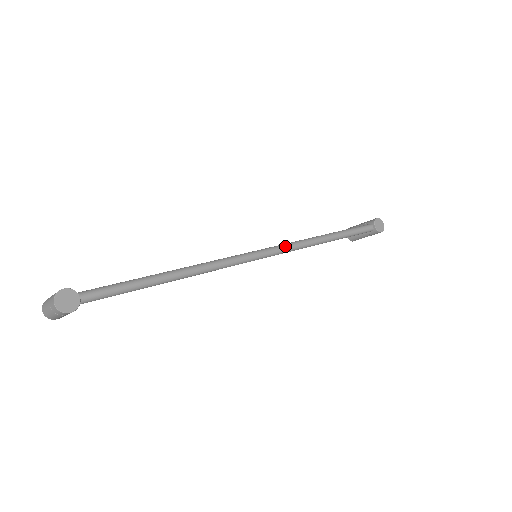
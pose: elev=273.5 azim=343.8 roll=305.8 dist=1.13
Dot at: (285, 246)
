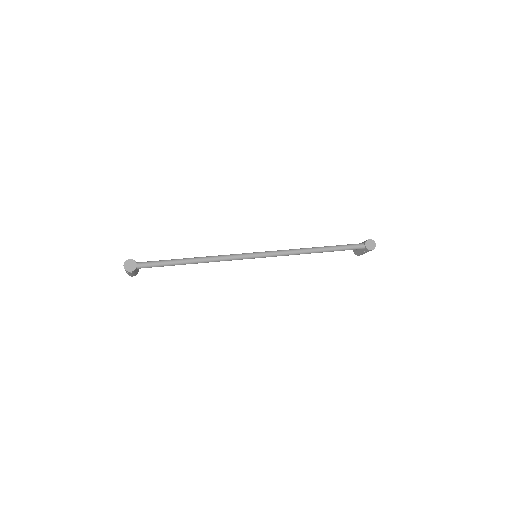
Dot at: (277, 252)
